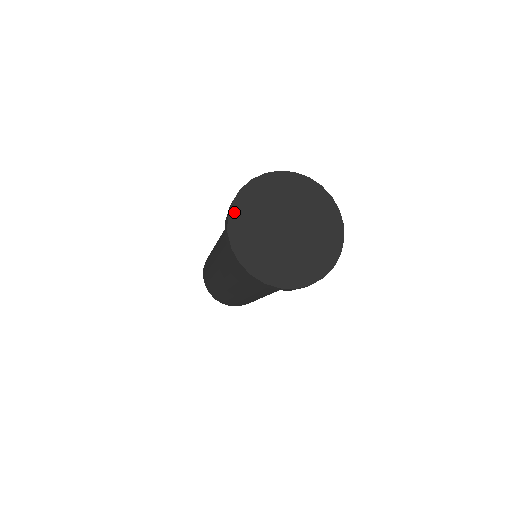
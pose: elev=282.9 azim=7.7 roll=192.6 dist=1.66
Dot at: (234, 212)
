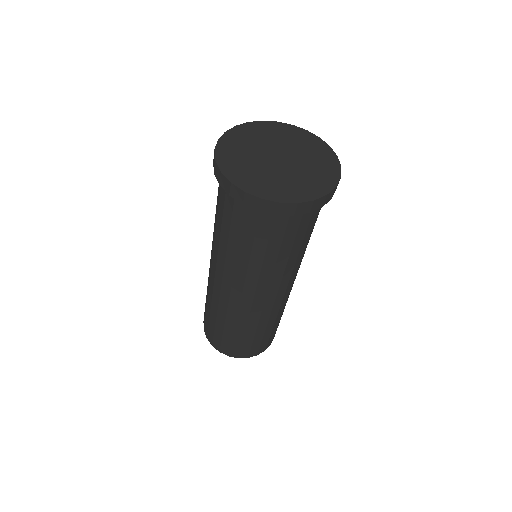
Dot at: (244, 127)
